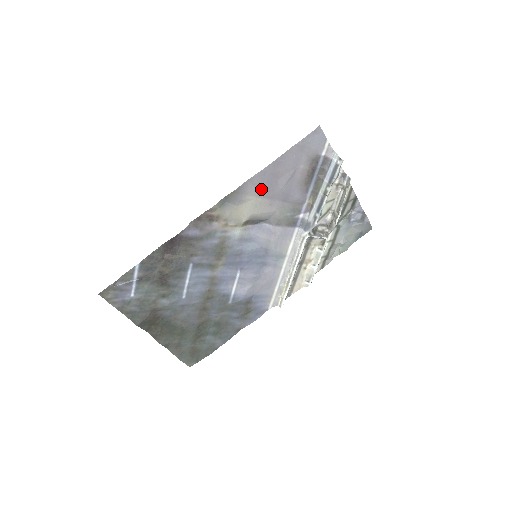
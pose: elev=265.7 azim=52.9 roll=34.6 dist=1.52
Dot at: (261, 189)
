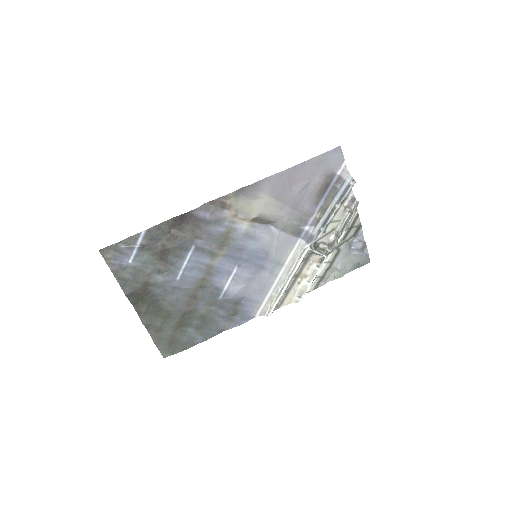
Dot at: (276, 190)
